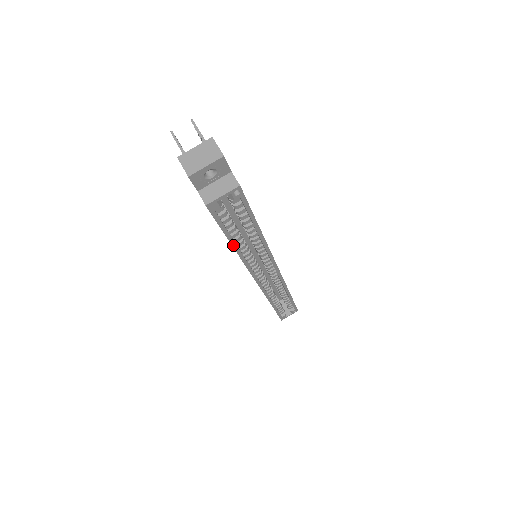
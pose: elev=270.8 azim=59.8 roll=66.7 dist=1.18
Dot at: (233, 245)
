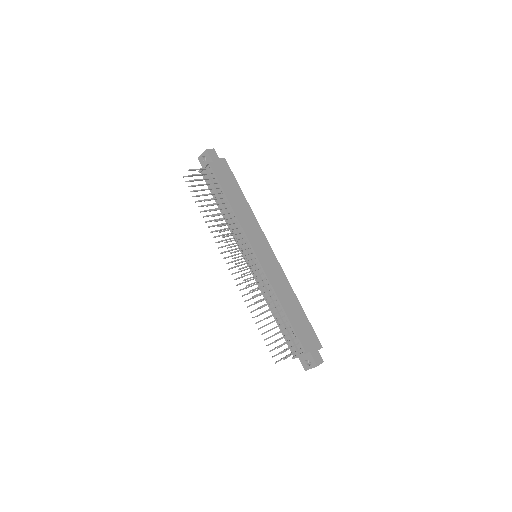
Dot at: occluded
